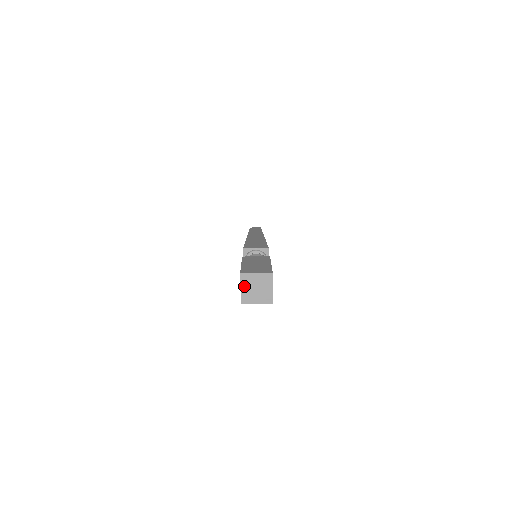
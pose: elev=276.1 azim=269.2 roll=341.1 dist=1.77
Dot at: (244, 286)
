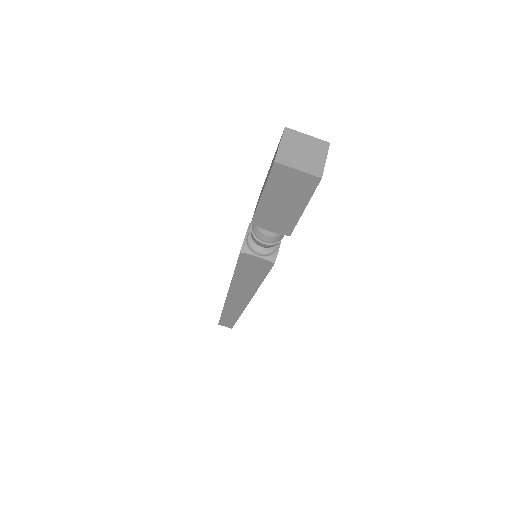
Dot at: (286, 142)
